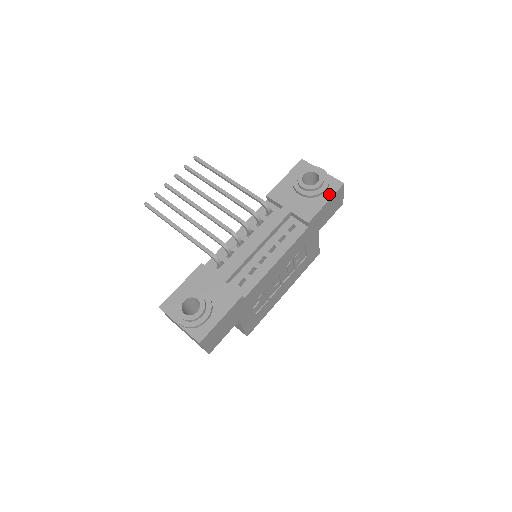
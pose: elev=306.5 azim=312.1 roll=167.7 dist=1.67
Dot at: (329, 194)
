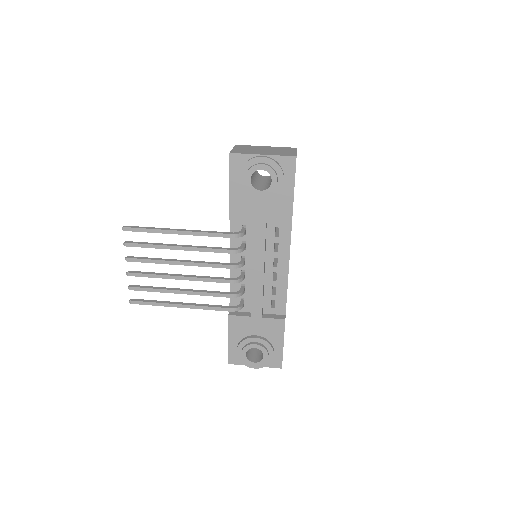
Dot at: (290, 180)
